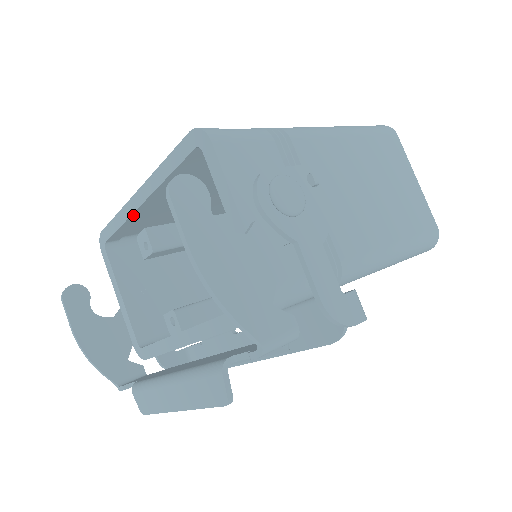
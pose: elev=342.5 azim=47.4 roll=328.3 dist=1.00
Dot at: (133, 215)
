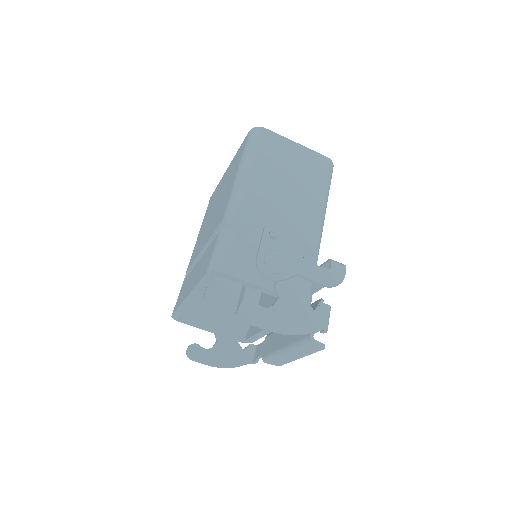
Dot at: (190, 304)
